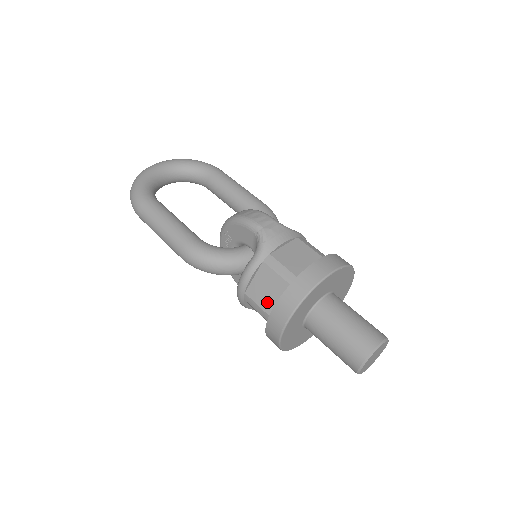
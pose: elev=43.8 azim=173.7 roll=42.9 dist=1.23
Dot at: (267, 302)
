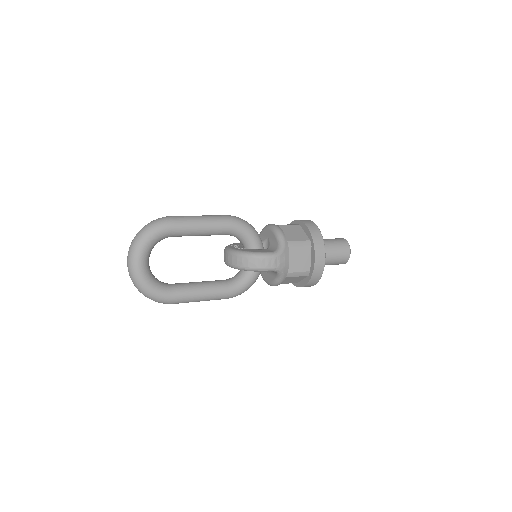
Dot at: (293, 282)
